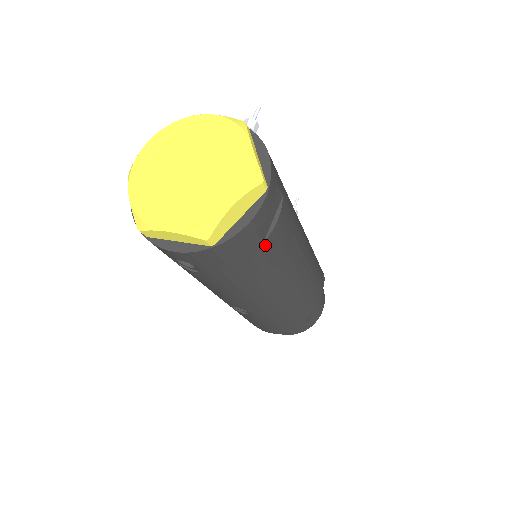
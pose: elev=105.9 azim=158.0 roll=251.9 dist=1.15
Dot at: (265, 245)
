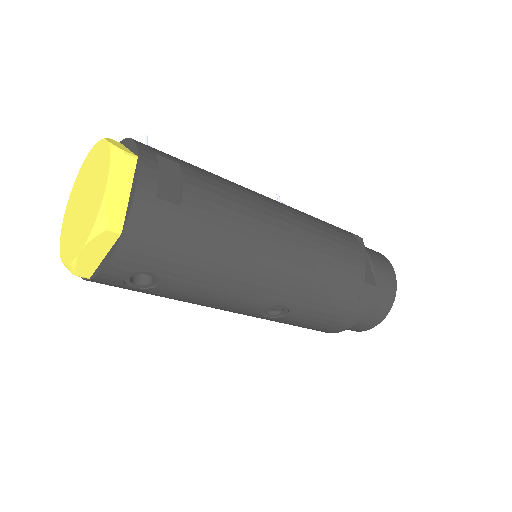
Dot at: (187, 208)
